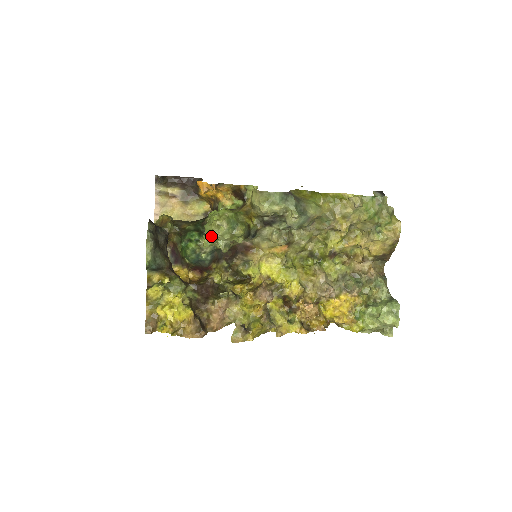
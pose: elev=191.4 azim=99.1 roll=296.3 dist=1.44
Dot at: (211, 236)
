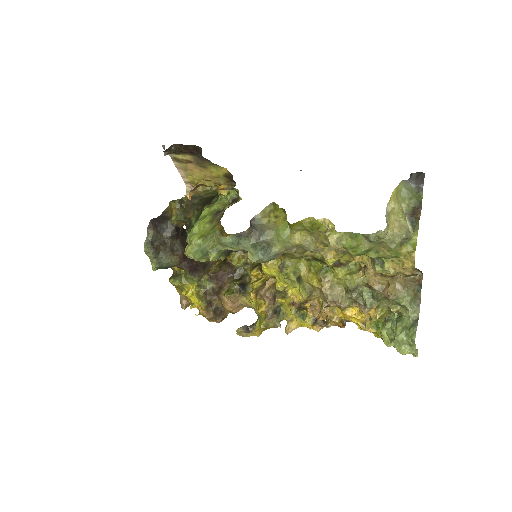
Dot at: occluded
